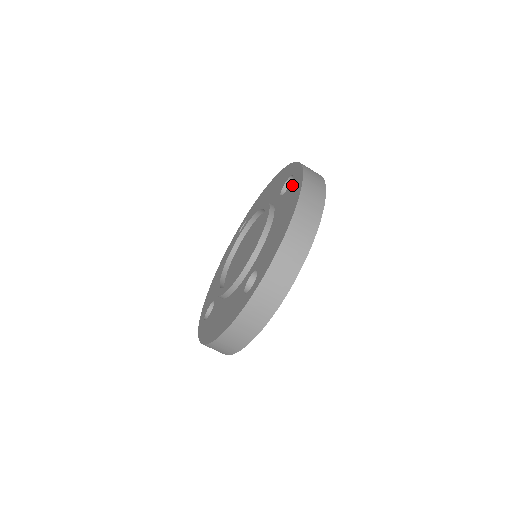
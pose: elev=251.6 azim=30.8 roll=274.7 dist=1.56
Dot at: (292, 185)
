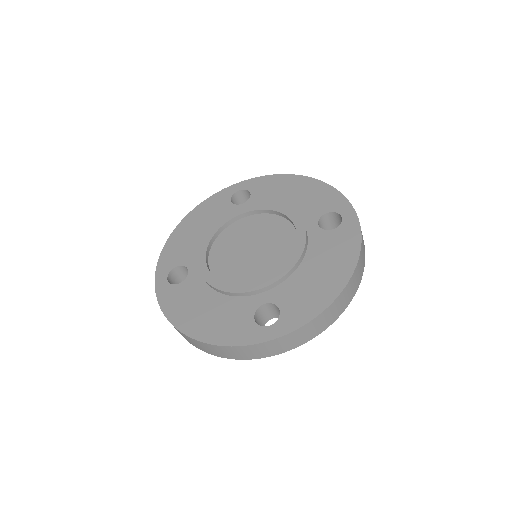
Dot at: (342, 234)
